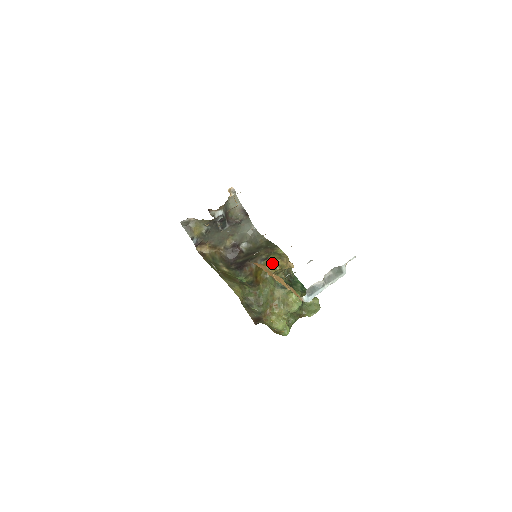
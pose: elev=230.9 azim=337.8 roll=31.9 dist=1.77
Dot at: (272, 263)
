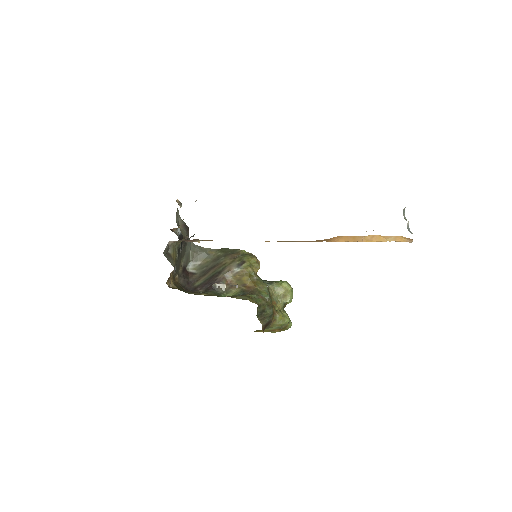
Dot at: (251, 264)
